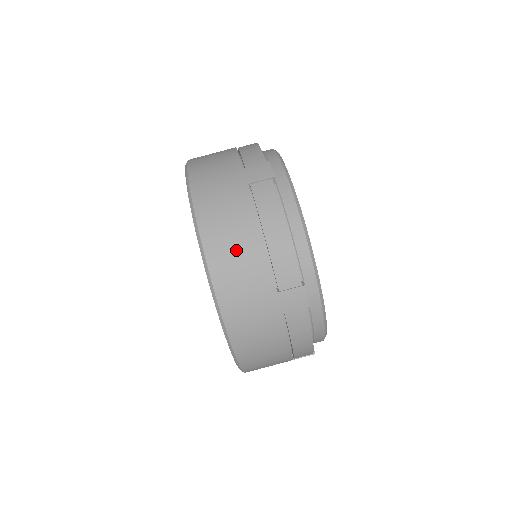
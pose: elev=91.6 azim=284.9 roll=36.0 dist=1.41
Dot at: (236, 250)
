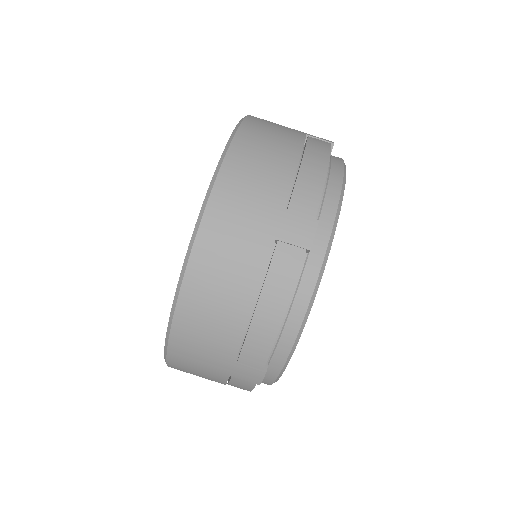
Dot at: (216, 307)
